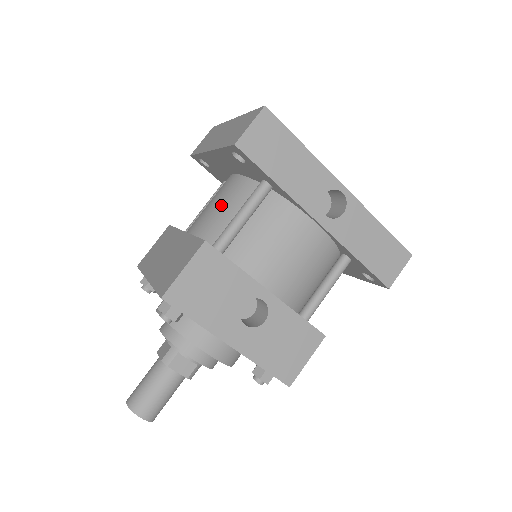
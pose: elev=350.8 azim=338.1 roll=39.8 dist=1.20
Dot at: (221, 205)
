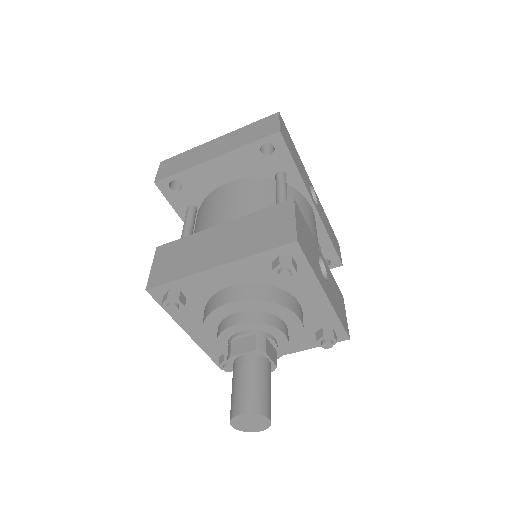
Dot at: (246, 197)
